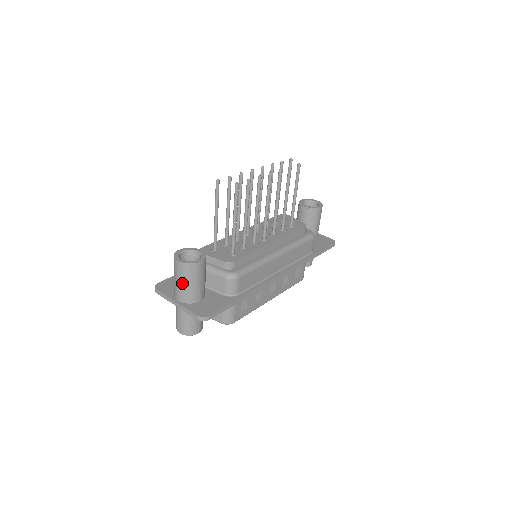
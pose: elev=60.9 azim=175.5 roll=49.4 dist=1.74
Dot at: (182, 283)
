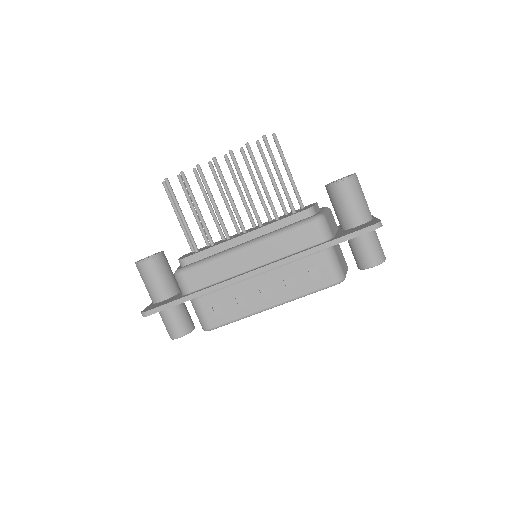
Dot at: (144, 283)
